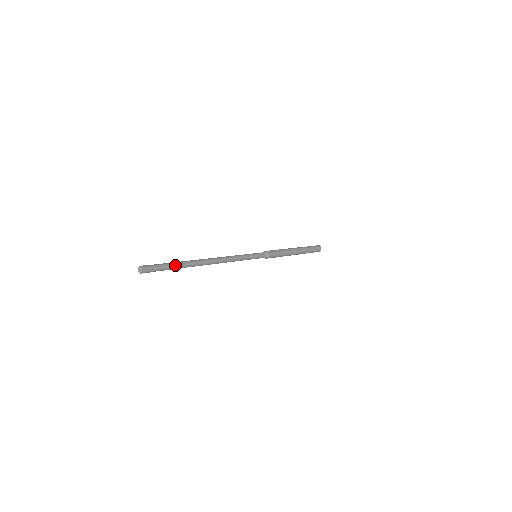
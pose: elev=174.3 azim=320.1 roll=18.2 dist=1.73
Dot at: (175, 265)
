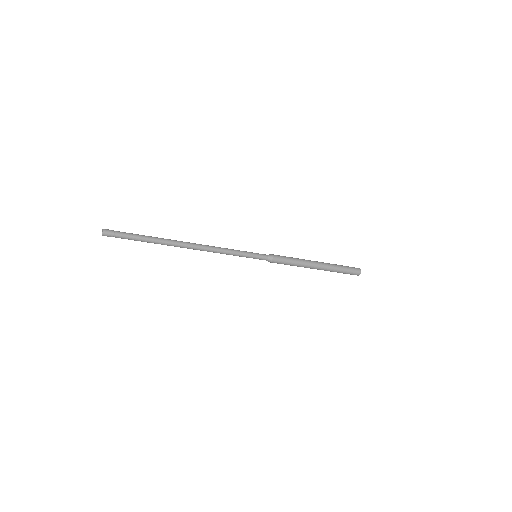
Dot at: (143, 238)
